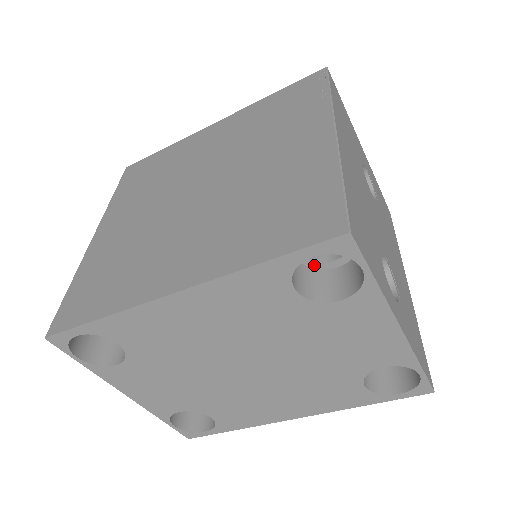
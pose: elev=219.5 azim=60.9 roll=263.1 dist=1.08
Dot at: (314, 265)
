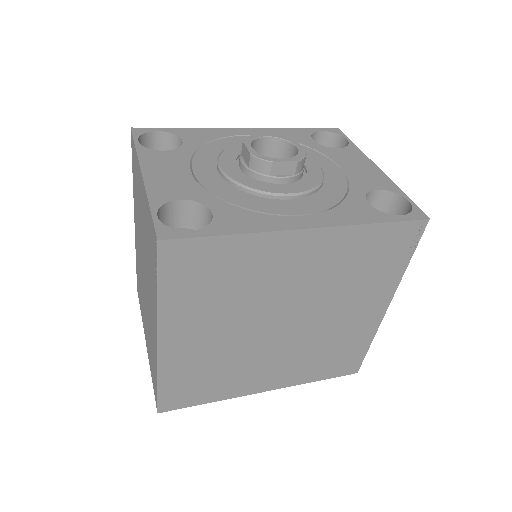
Dot at: occluded
